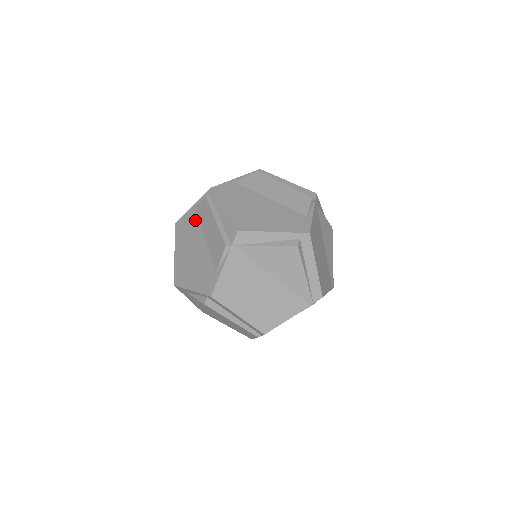
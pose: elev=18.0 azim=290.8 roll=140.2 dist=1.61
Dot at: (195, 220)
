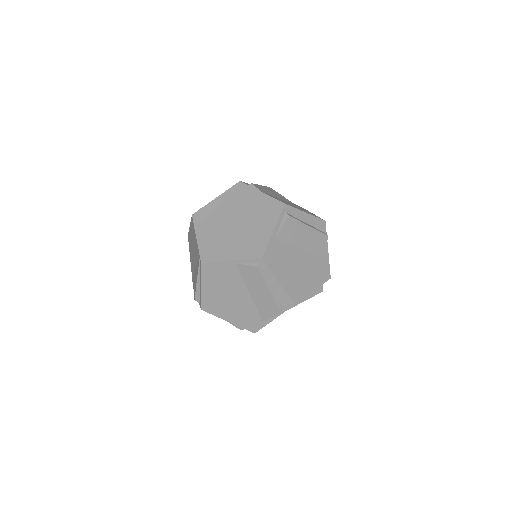
Dot at: (236, 274)
